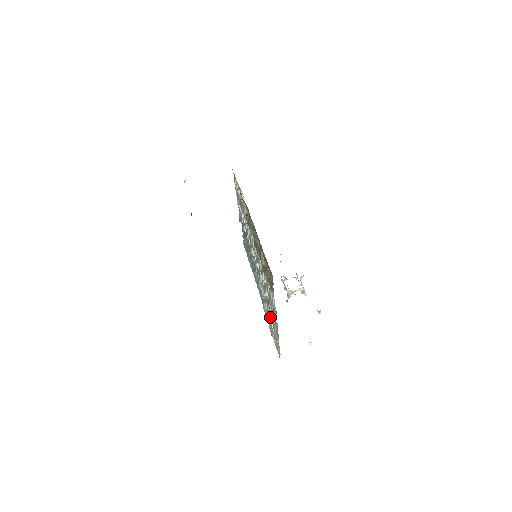
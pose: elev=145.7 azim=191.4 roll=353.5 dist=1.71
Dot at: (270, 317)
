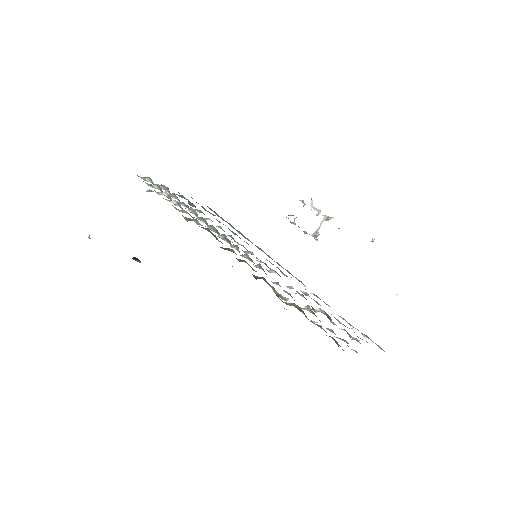
Dot at: occluded
